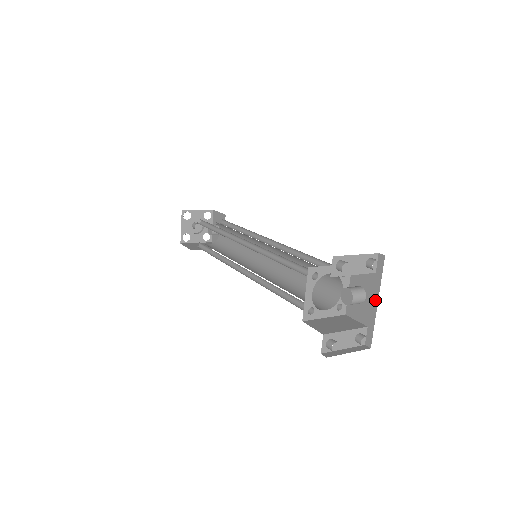
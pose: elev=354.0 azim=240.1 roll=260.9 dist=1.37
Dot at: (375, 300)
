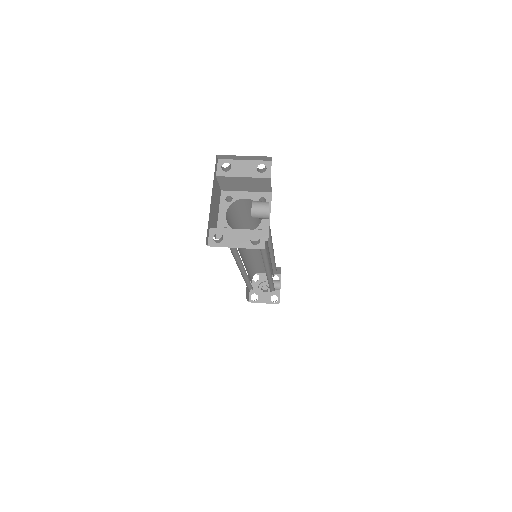
Dot at: occluded
